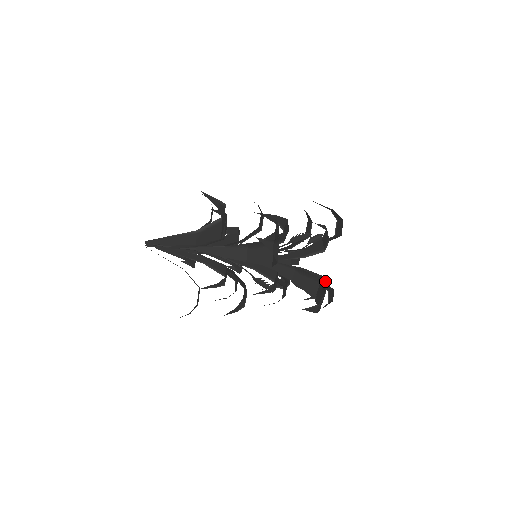
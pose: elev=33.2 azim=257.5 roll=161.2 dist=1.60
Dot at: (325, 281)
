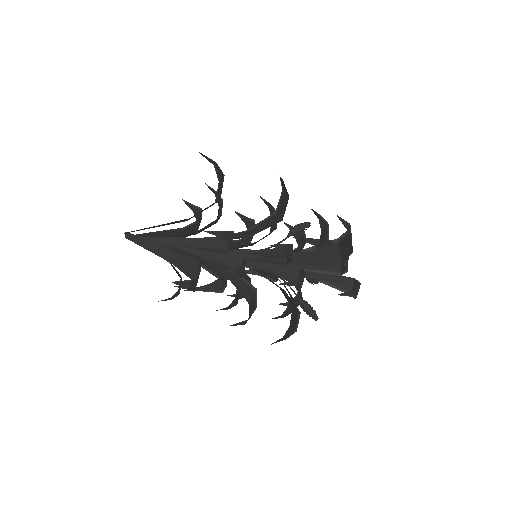
Dot at: occluded
